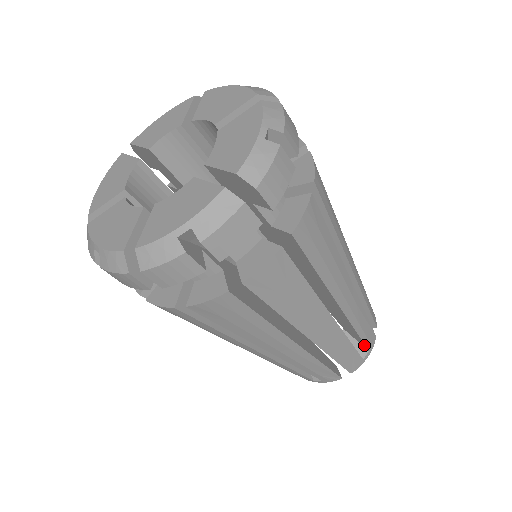
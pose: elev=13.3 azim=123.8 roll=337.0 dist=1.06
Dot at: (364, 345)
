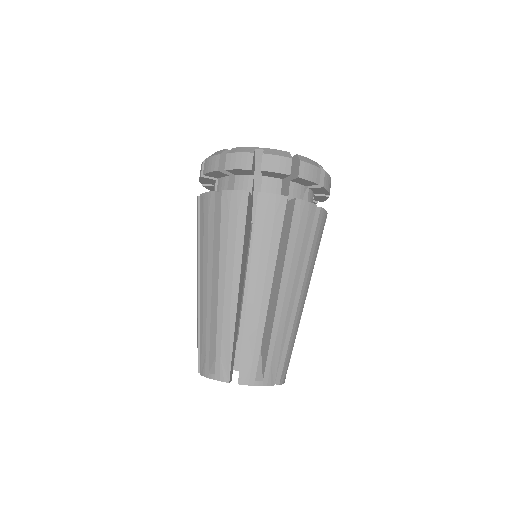
Dot at: occluded
